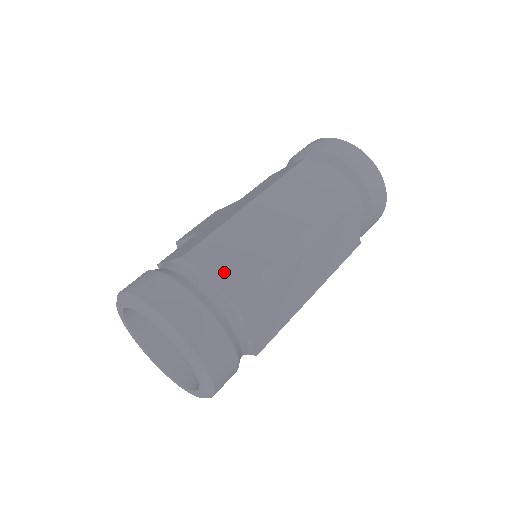
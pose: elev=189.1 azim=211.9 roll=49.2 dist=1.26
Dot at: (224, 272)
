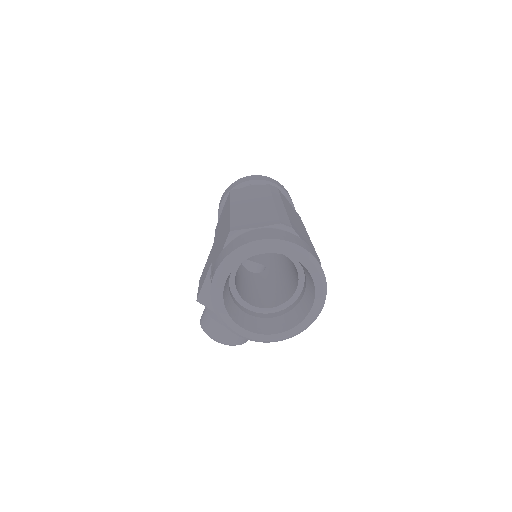
Dot at: (260, 222)
